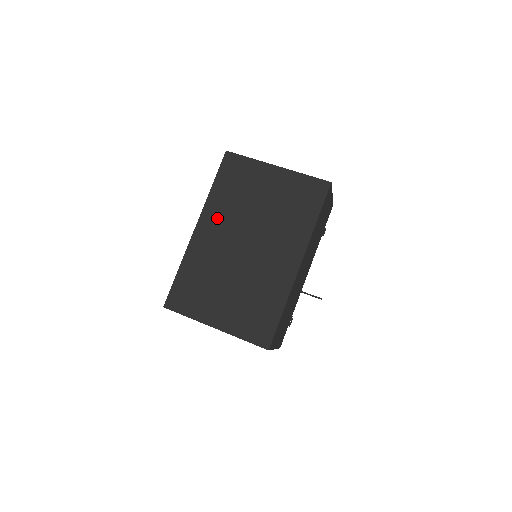
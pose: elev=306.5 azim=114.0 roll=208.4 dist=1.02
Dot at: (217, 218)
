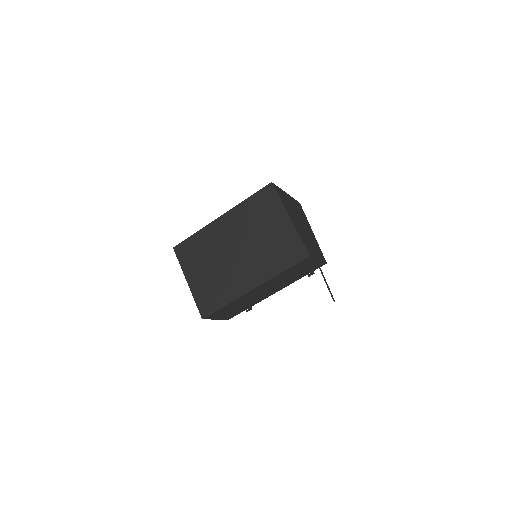
Dot at: (235, 221)
